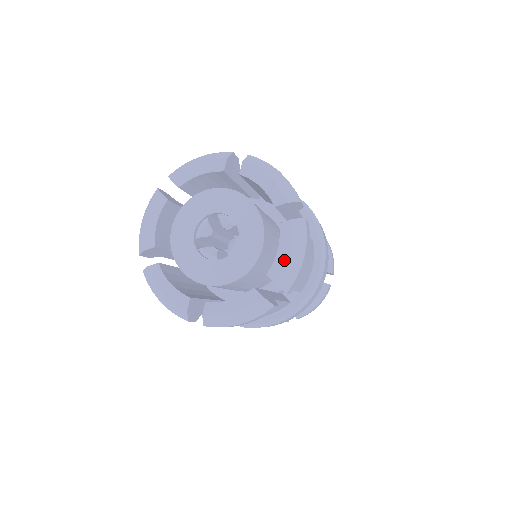
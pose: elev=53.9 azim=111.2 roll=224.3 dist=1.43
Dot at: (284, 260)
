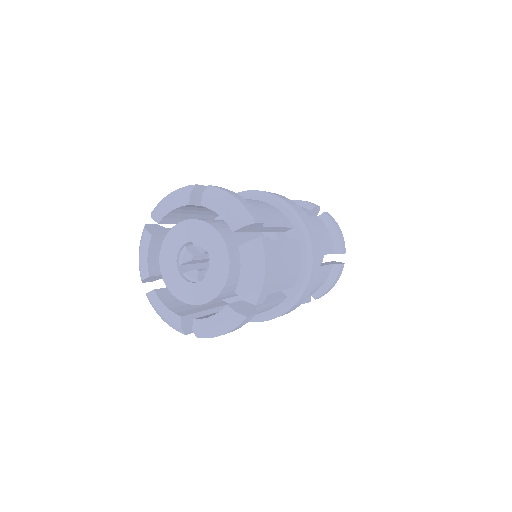
Dot at: (246, 278)
